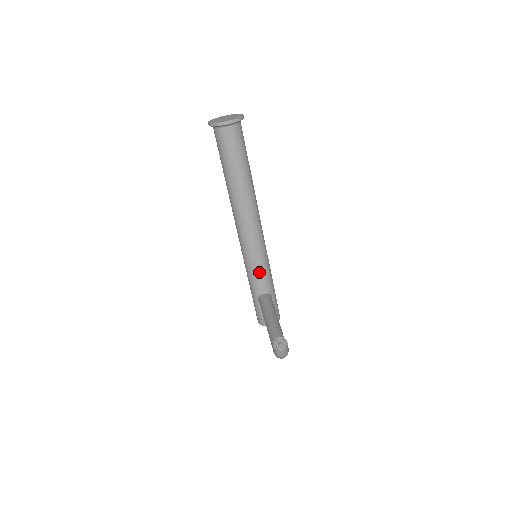
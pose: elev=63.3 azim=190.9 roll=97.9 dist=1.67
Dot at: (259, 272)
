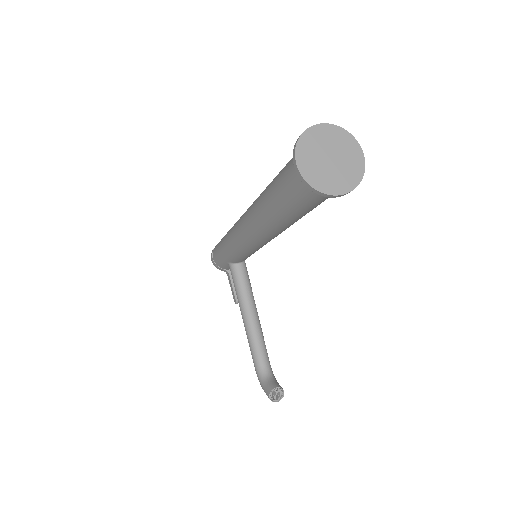
Dot at: (247, 256)
